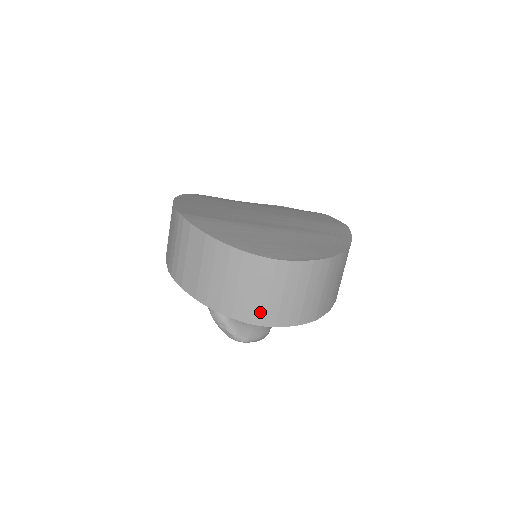
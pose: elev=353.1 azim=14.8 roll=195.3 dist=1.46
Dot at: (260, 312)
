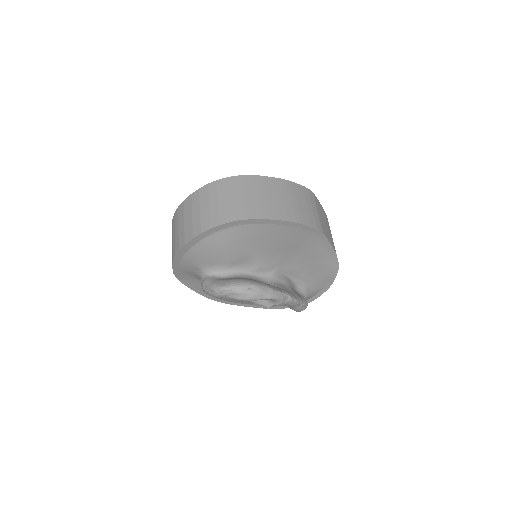
Dot at: (190, 231)
